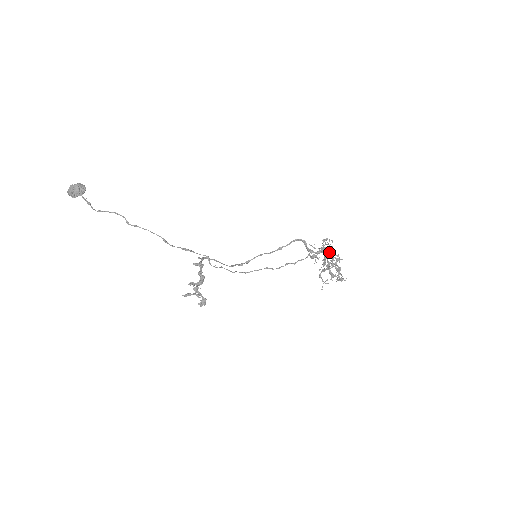
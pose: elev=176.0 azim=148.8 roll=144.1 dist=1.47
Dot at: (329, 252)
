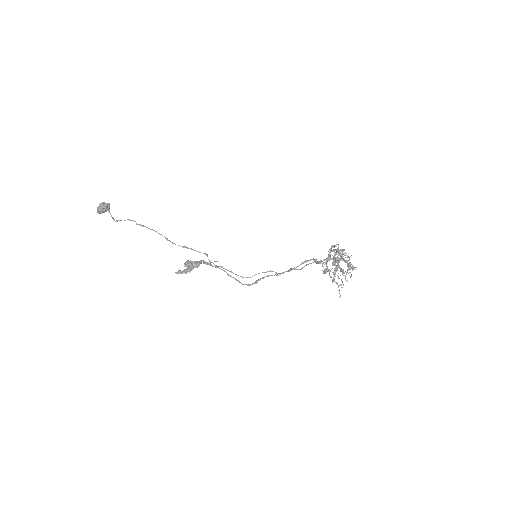
Dot at: (338, 258)
